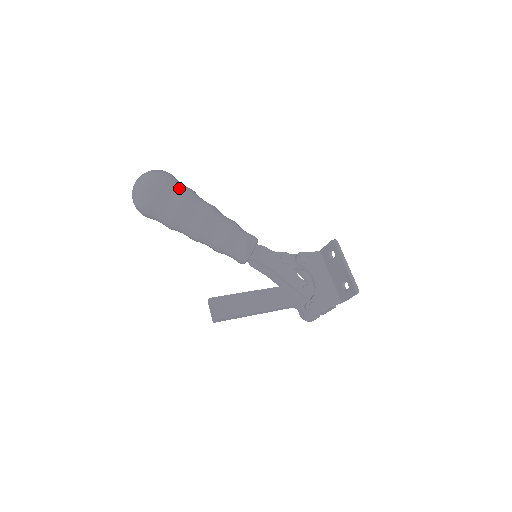
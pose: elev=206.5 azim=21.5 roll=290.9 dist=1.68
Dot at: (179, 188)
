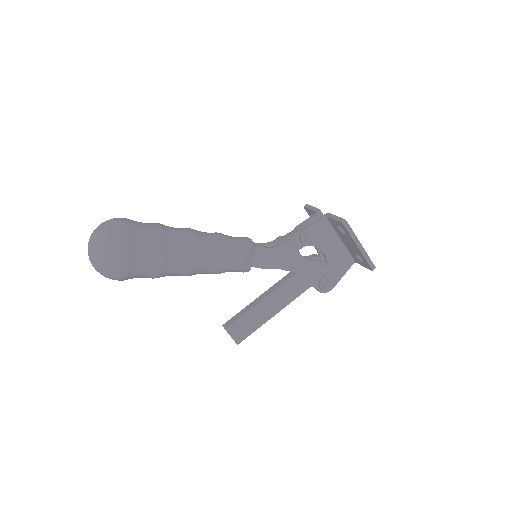
Dot at: (146, 251)
